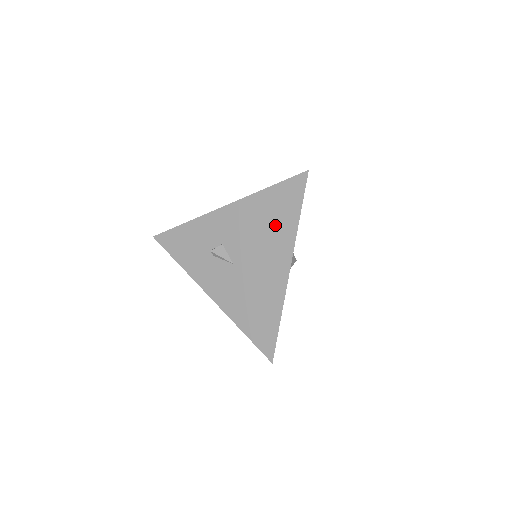
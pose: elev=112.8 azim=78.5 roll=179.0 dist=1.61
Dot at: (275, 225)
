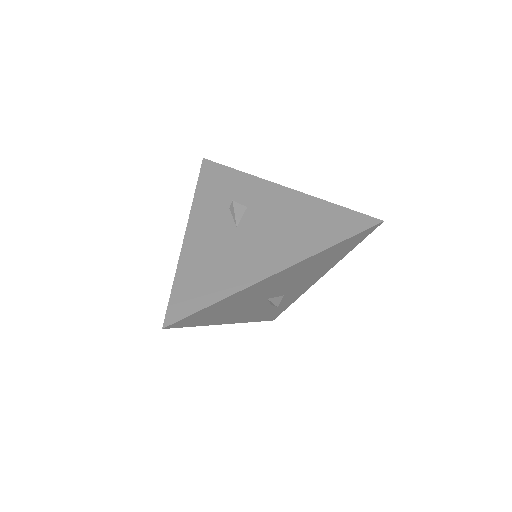
Dot at: (307, 232)
